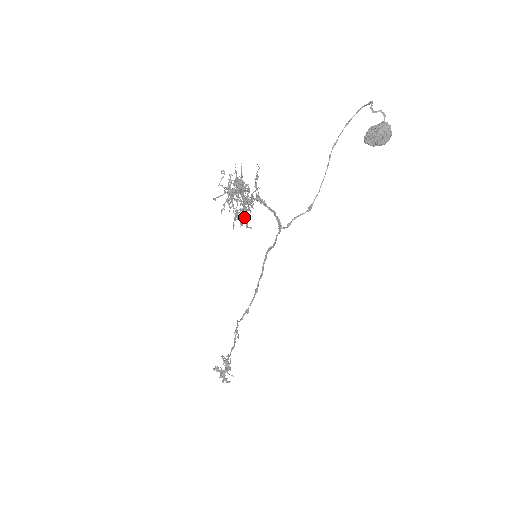
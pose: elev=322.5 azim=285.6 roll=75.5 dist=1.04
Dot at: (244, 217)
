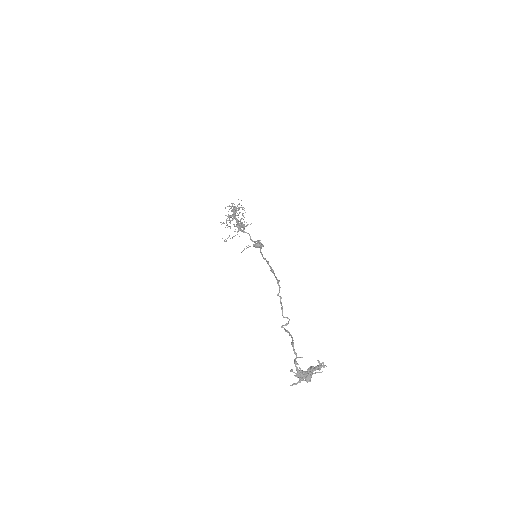
Dot at: (242, 225)
